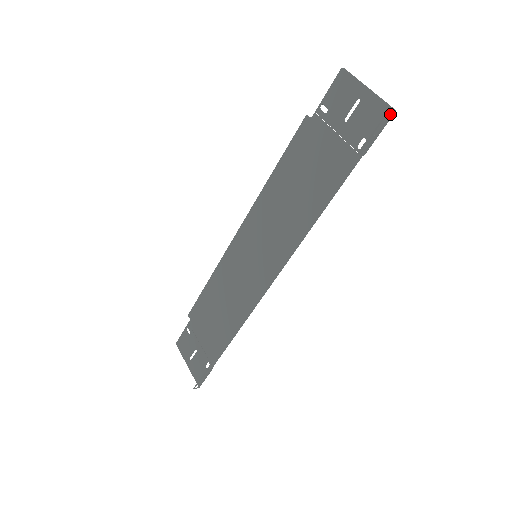
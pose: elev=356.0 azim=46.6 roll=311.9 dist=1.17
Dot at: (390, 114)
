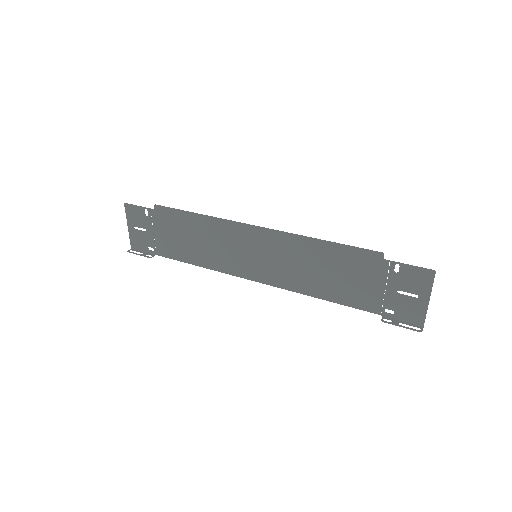
Dot at: occluded
